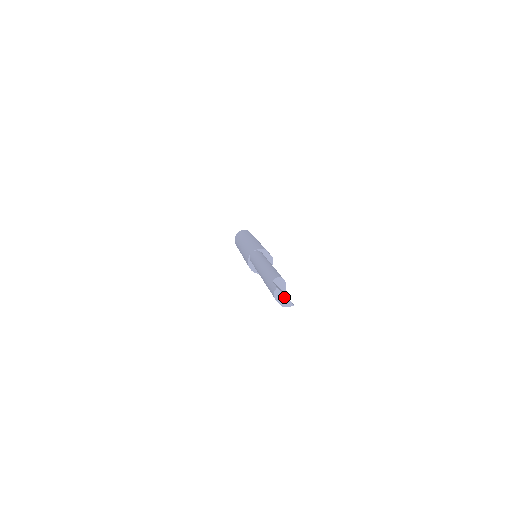
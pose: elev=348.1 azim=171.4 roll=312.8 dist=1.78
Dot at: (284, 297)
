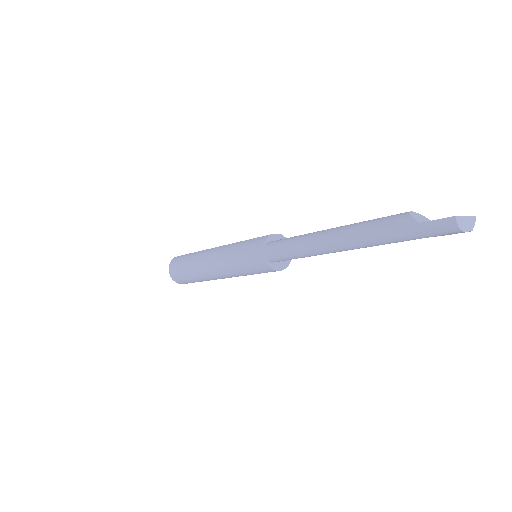
Dot at: (466, 219)
